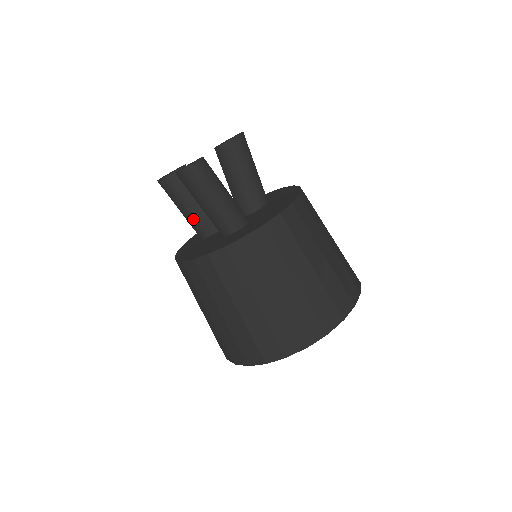
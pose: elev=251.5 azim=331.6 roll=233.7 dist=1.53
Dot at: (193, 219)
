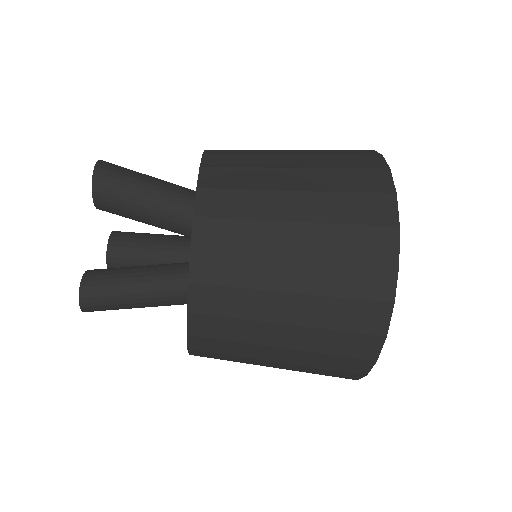
Dot at: occluded
